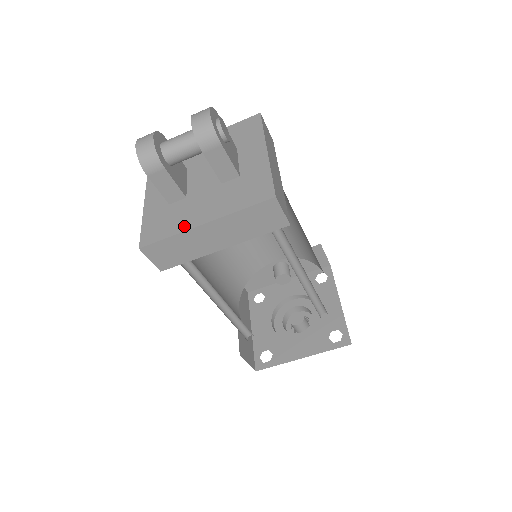
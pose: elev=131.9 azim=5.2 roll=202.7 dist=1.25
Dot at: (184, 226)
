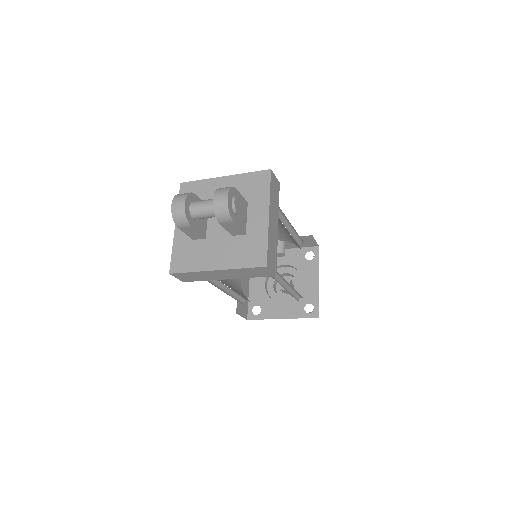
Dot at: (202, 266)
